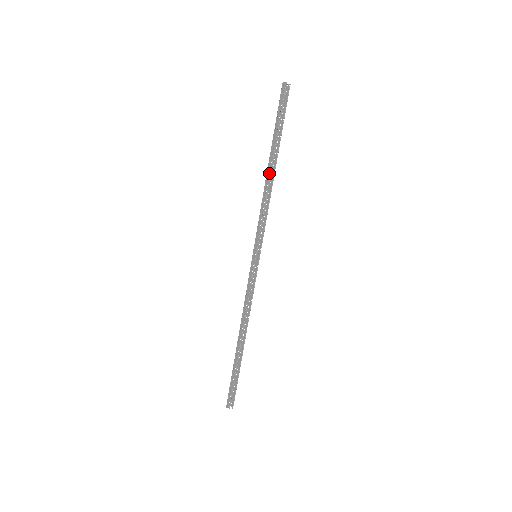
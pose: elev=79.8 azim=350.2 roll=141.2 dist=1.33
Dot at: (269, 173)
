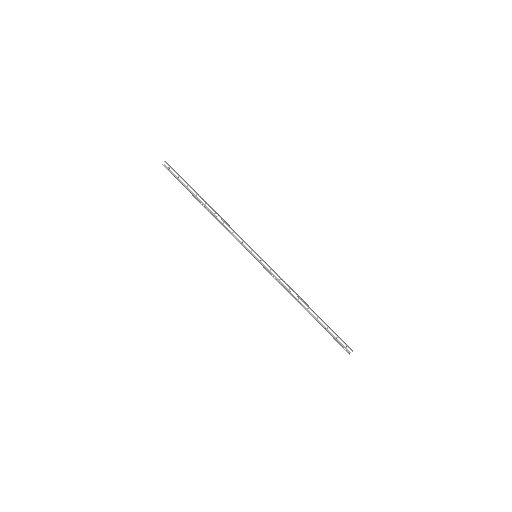
Dot at: (208, 211)
